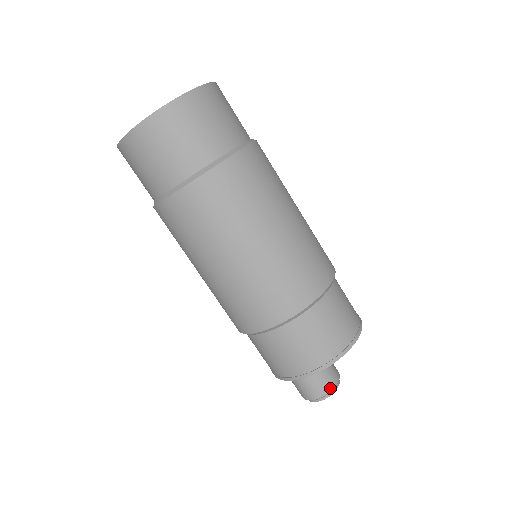
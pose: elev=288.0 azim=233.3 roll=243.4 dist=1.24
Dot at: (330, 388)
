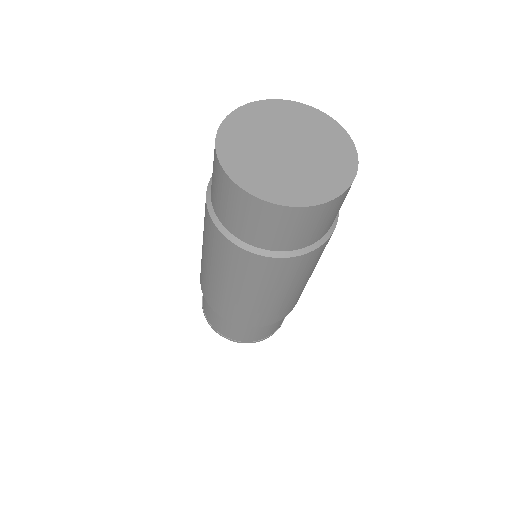
Dot at: occluded
